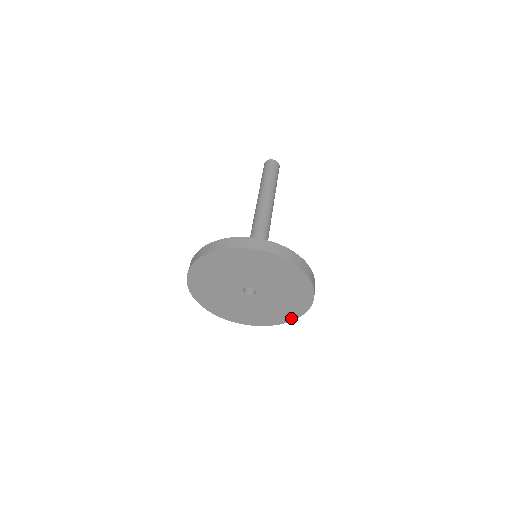
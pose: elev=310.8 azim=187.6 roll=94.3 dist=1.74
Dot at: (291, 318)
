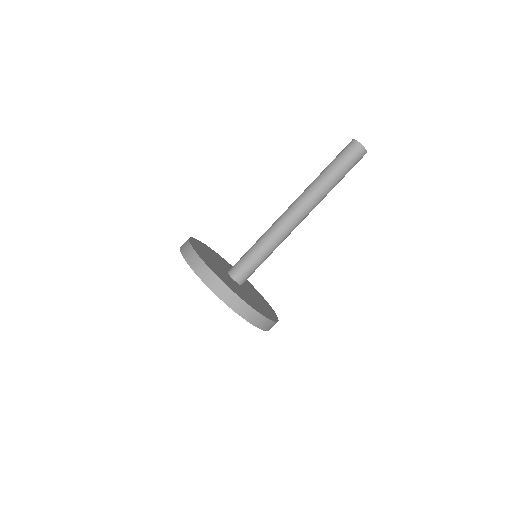
Dot at: occluded
